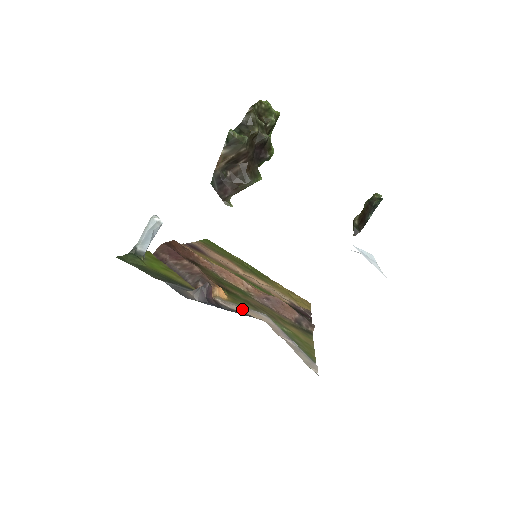
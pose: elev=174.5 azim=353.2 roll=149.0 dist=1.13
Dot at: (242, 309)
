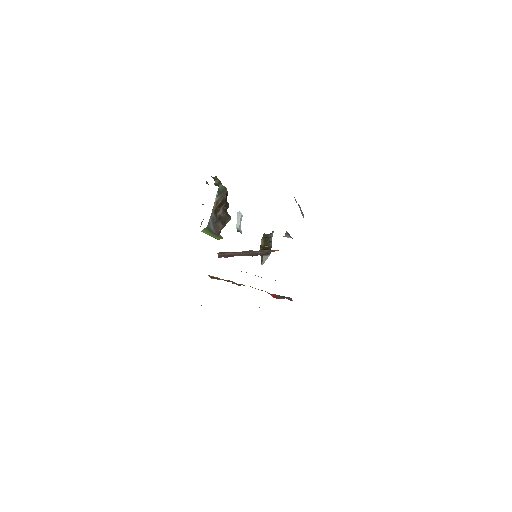
Dot at: occluded
